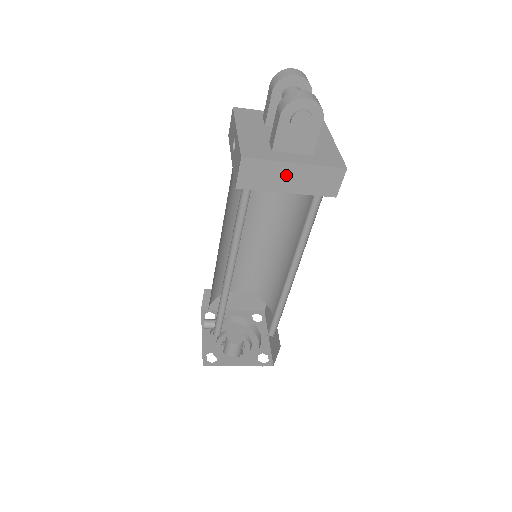
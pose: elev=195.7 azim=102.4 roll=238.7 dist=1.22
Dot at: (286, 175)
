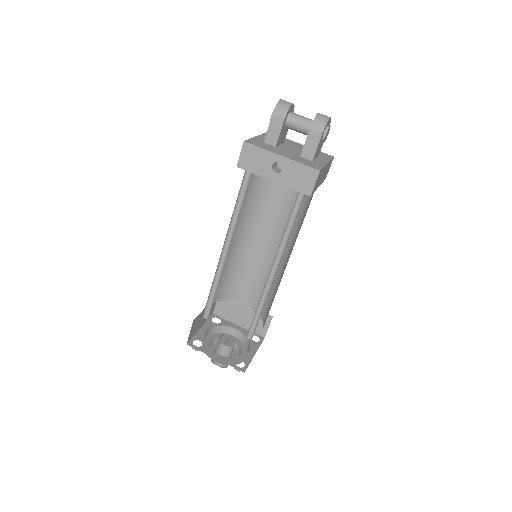
Dot at: (323, 174)
